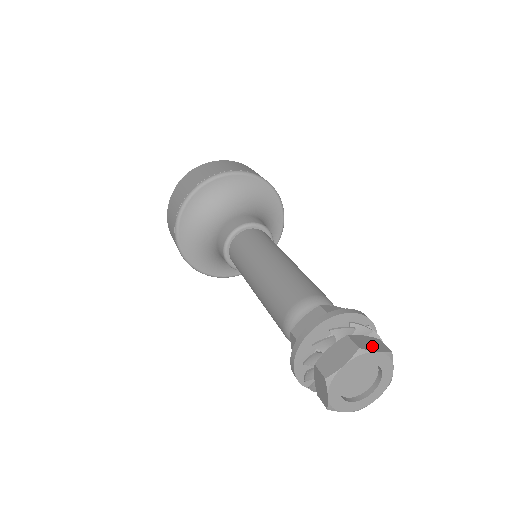
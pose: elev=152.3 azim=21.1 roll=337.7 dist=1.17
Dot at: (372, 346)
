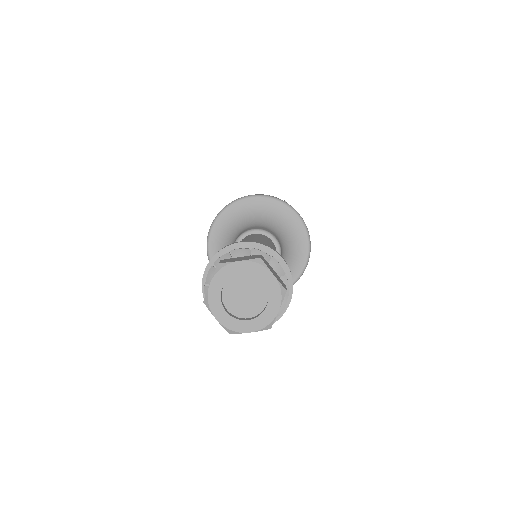
Dot at: (239, 259)
